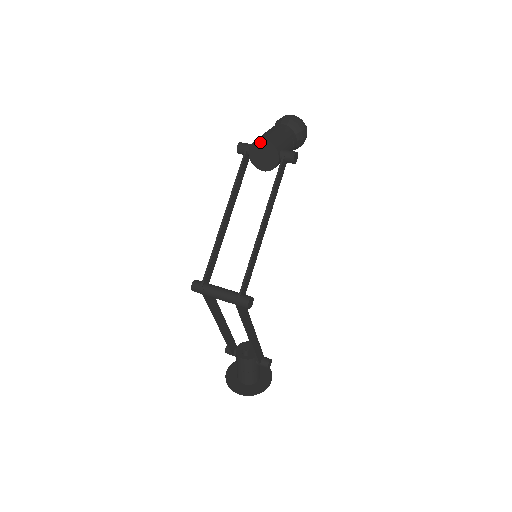
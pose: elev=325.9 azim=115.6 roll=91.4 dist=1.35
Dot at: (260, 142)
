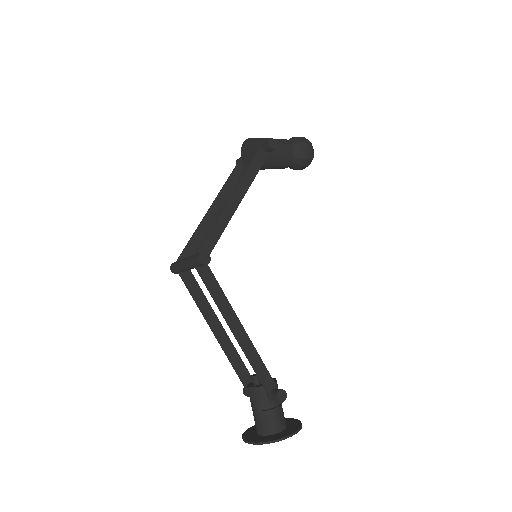
Dot at: (245, 143)
